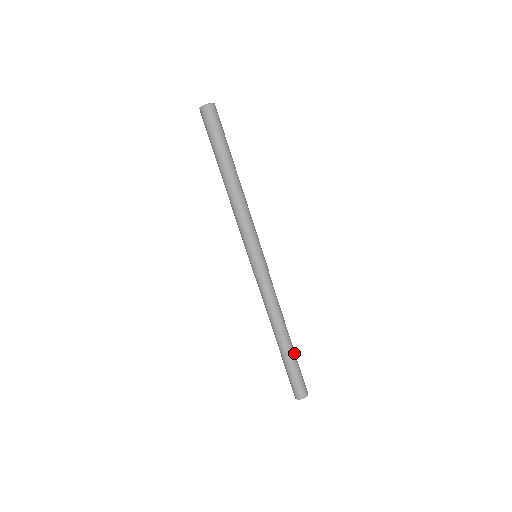
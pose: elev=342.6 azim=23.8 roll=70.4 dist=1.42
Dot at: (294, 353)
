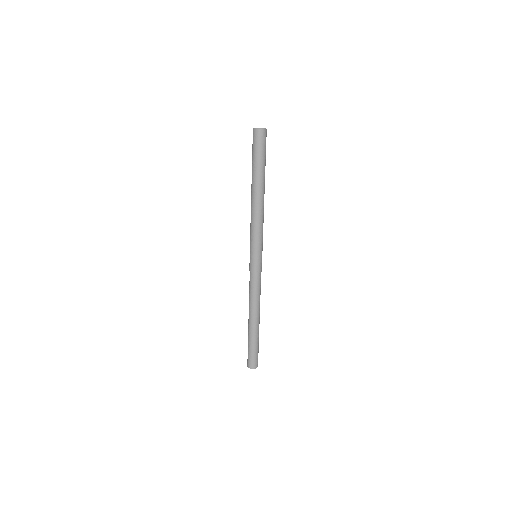
Dot at: occluded
